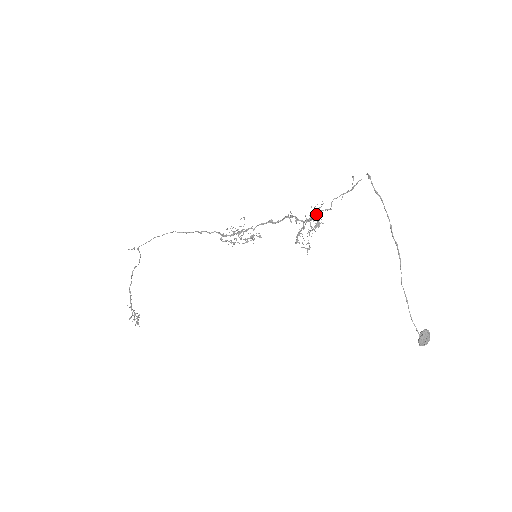
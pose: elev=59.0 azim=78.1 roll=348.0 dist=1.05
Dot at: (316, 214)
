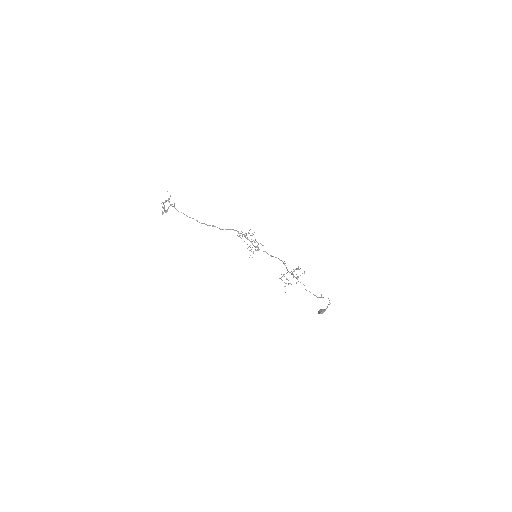
Dot at: (297, 279)
